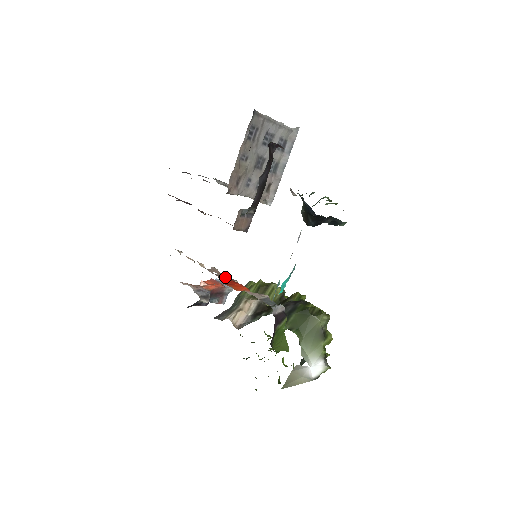
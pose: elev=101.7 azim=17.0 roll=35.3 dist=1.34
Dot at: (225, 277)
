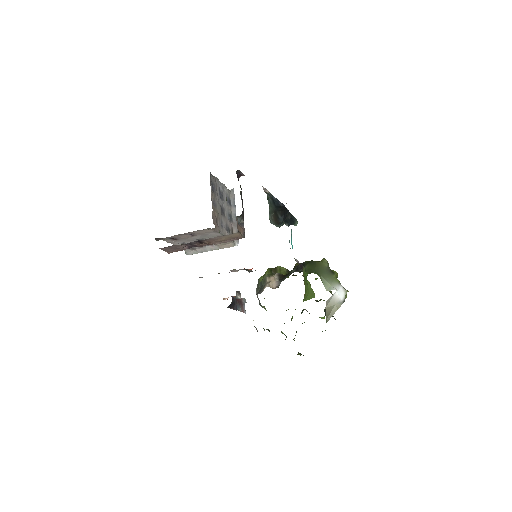
Dot at: (246, 269)
